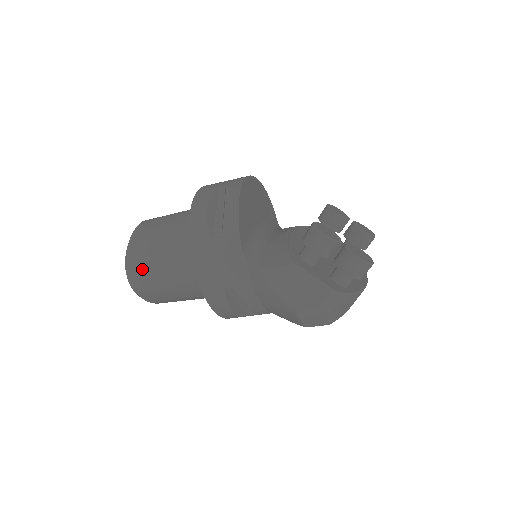
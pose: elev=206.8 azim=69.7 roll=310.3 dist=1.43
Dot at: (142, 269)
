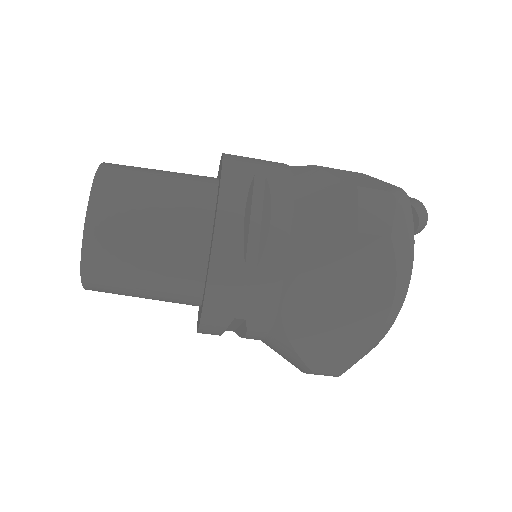
Dot at: (130, 166)
